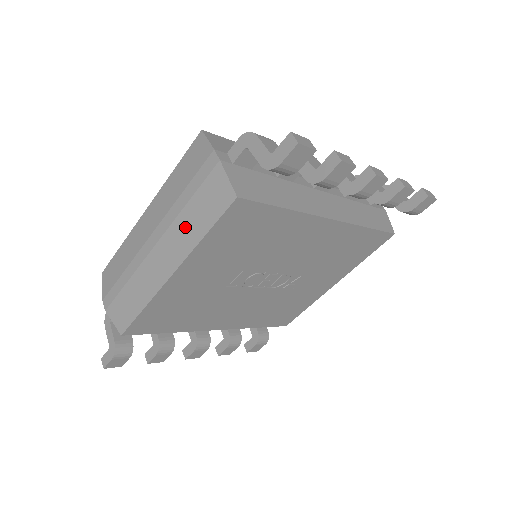
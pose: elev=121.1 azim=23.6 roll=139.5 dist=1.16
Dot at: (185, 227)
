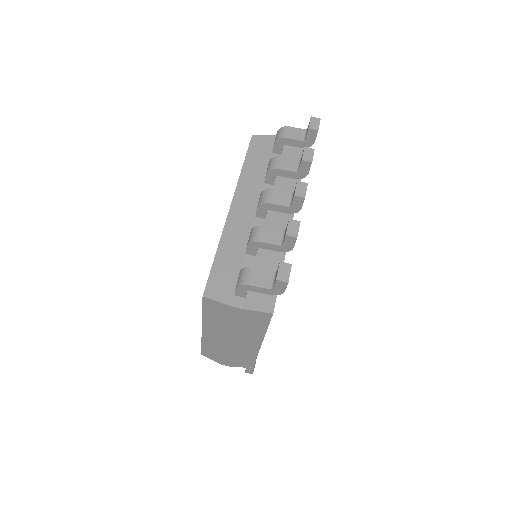
Dot at: (249, 332)
